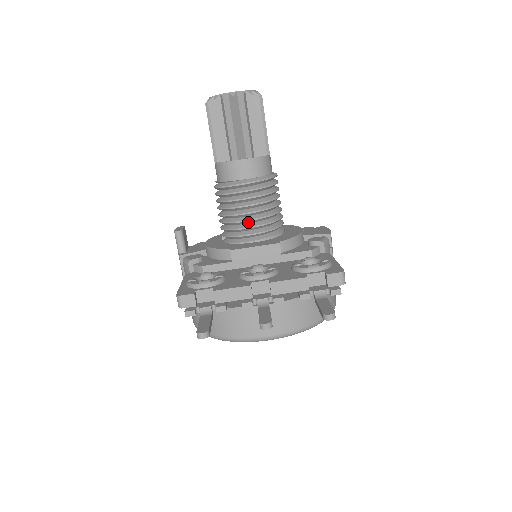
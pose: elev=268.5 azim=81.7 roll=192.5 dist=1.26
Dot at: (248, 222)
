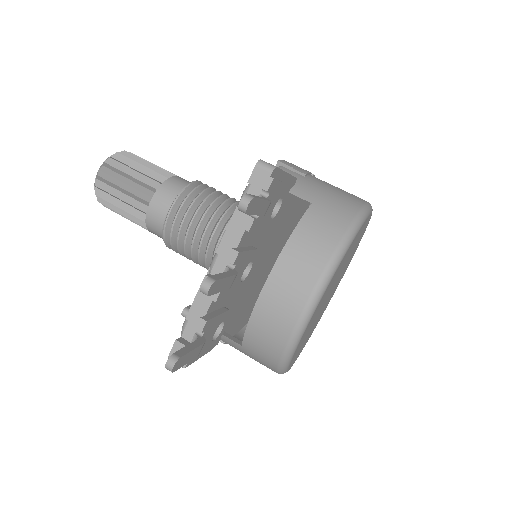
Dot at: (206, 238)
